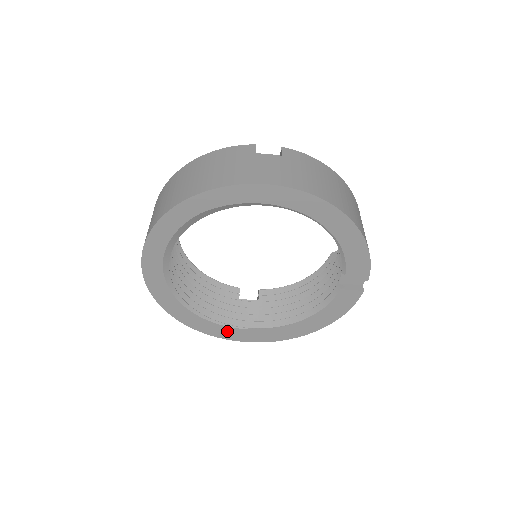
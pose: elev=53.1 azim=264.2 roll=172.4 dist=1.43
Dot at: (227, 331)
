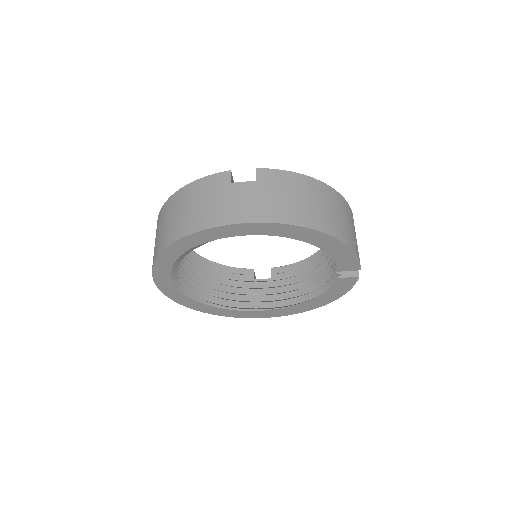
Dot at: (246, 313)
